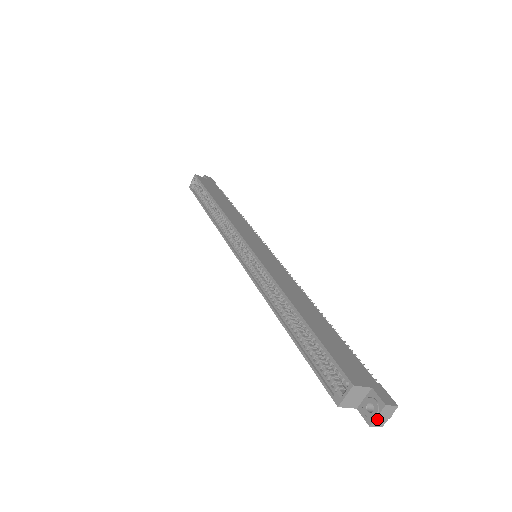
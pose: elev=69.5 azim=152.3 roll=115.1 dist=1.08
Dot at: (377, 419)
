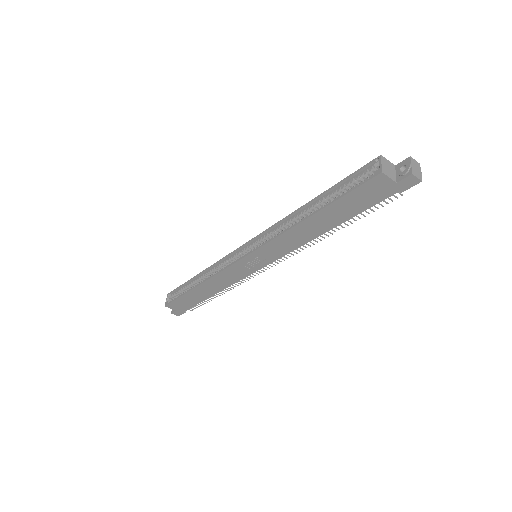
Dot at: (413, 169)
